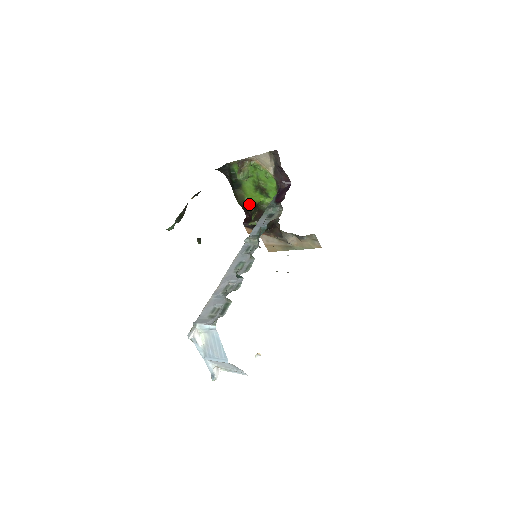
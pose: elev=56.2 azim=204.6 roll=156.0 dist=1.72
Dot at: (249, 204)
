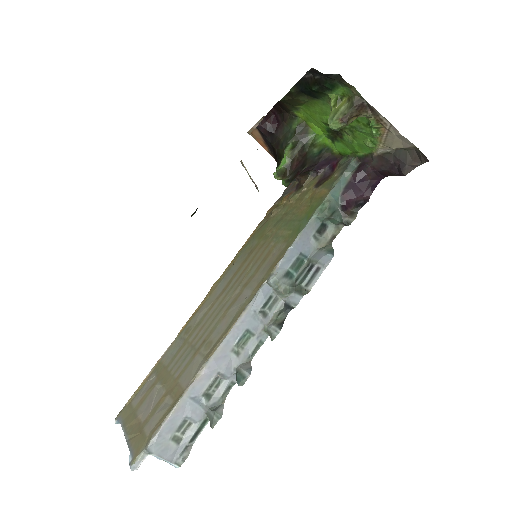
Dot at: (295, 113)
